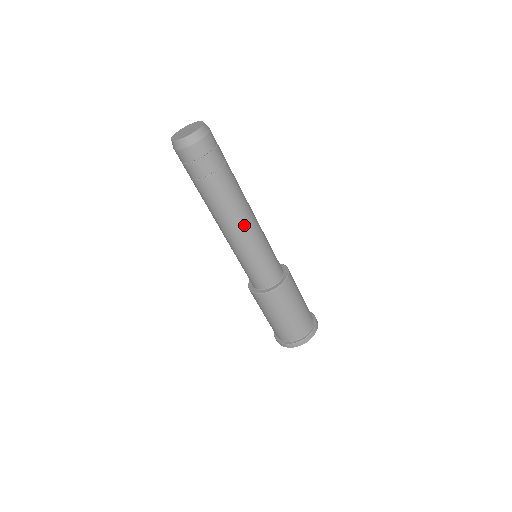
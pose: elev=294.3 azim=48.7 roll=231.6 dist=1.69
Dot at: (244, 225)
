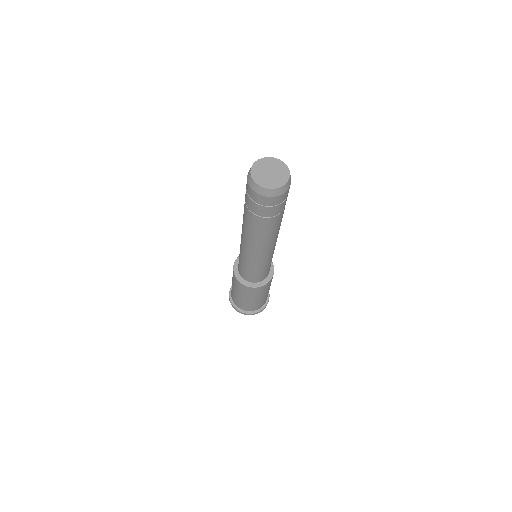
Dot at: (254, 249)
